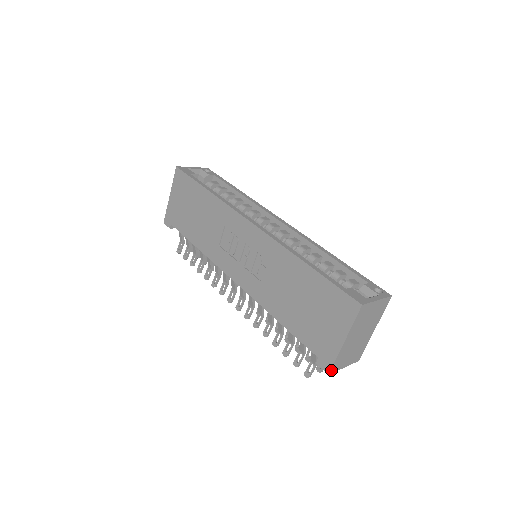
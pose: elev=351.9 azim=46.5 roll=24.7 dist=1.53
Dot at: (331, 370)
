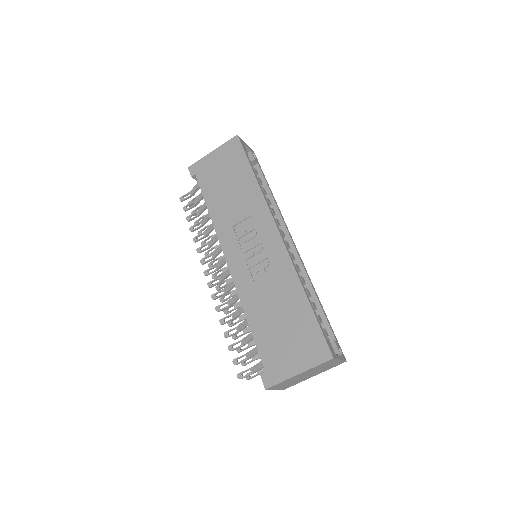
Dot at: (270, 387)
